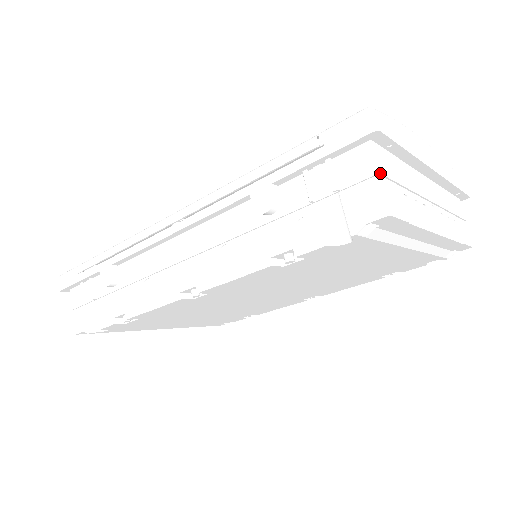
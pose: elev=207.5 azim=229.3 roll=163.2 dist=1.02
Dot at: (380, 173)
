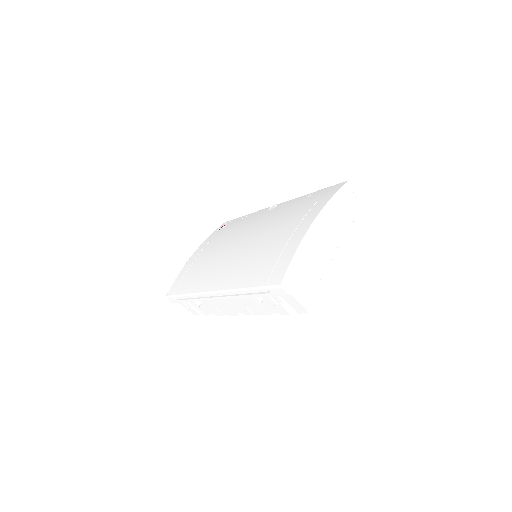
Dot at: (299, 301)
